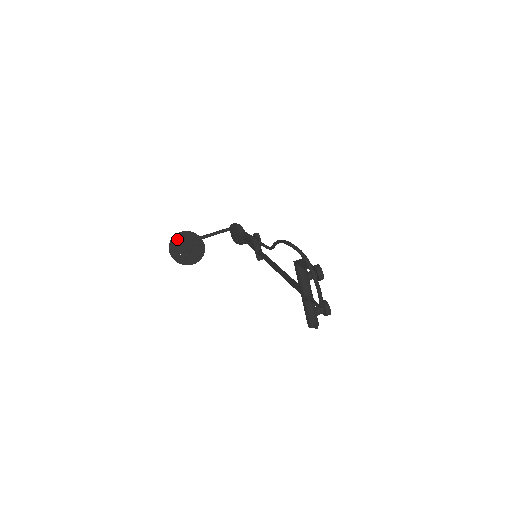
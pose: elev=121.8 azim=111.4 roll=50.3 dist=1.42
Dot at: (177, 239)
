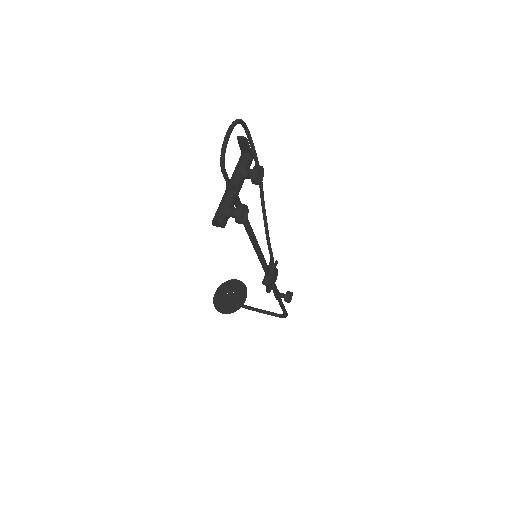
Dot at: (229, 284)
